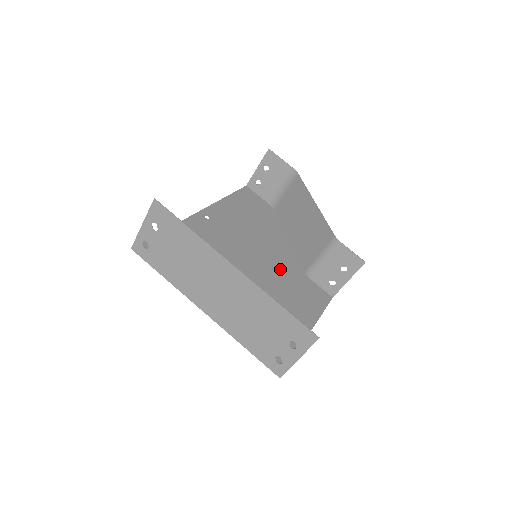
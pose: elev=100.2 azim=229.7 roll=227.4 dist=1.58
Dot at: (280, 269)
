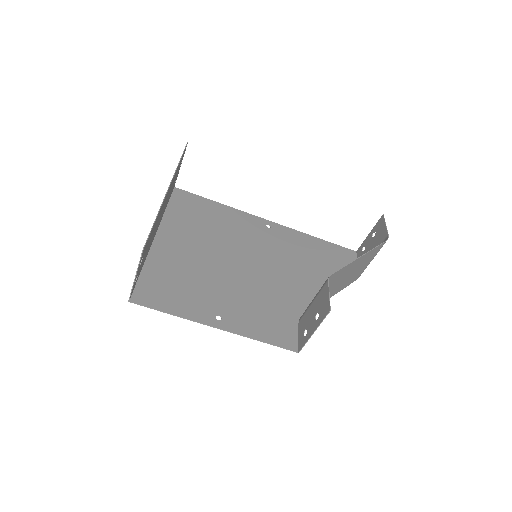
Dot at: (276, 291)
